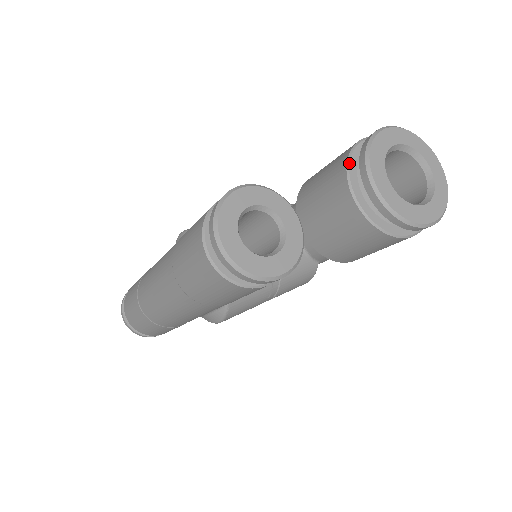
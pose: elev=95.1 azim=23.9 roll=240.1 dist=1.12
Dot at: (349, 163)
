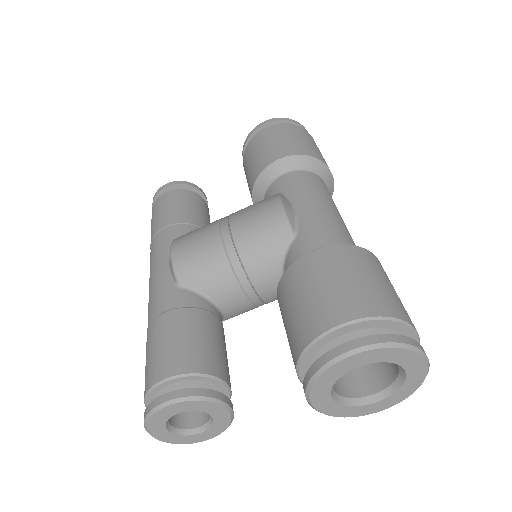
Dot at: (302, 358)
